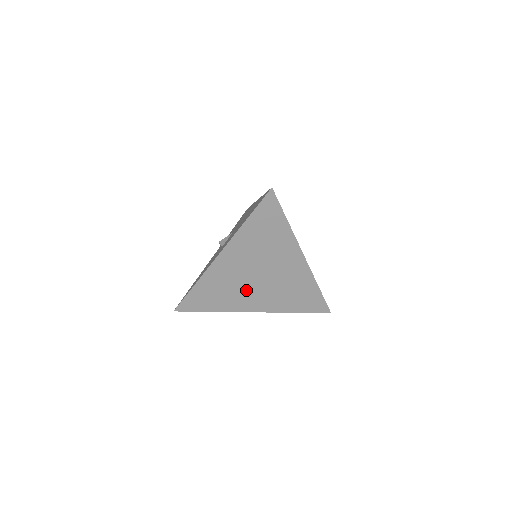
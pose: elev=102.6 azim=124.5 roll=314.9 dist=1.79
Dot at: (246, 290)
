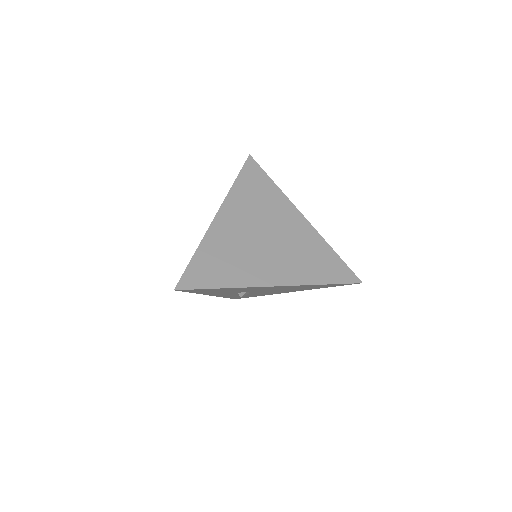
Dot at: (256, 256)
